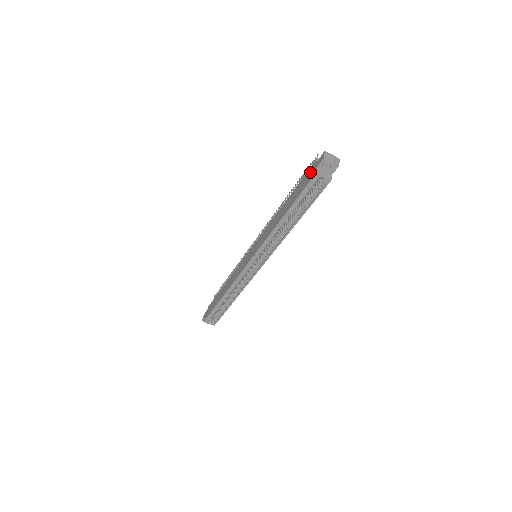
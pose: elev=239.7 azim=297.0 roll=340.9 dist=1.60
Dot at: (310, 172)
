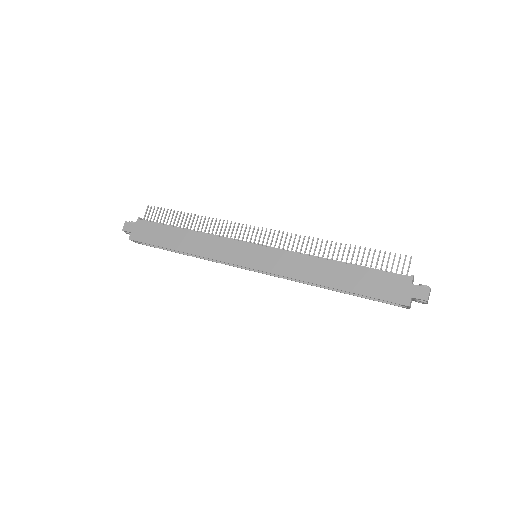
Dot at: (398, 286)
